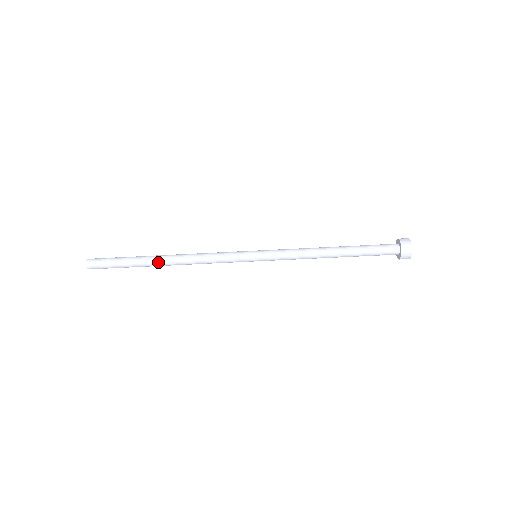
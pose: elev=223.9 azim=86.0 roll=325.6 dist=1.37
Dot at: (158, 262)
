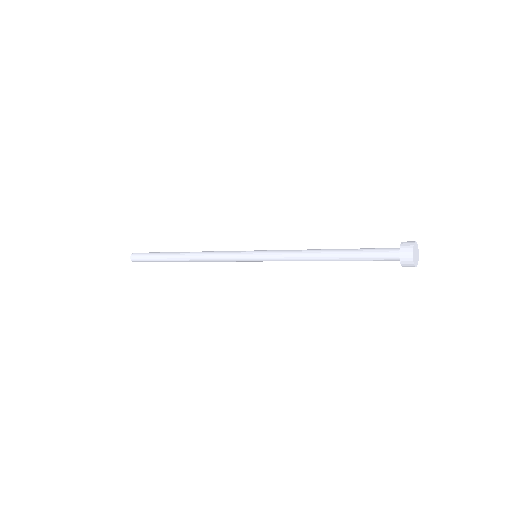
Dot at: (179, 261)
